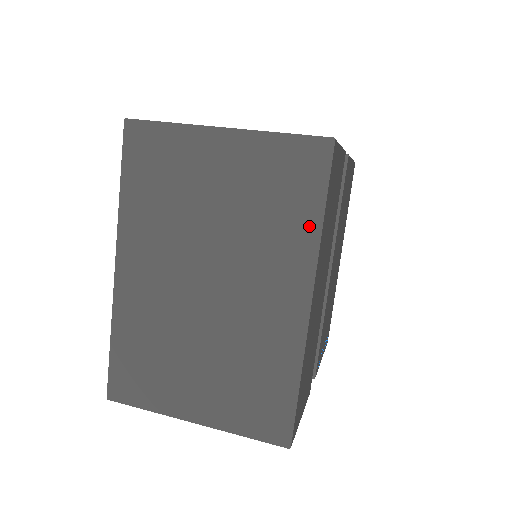
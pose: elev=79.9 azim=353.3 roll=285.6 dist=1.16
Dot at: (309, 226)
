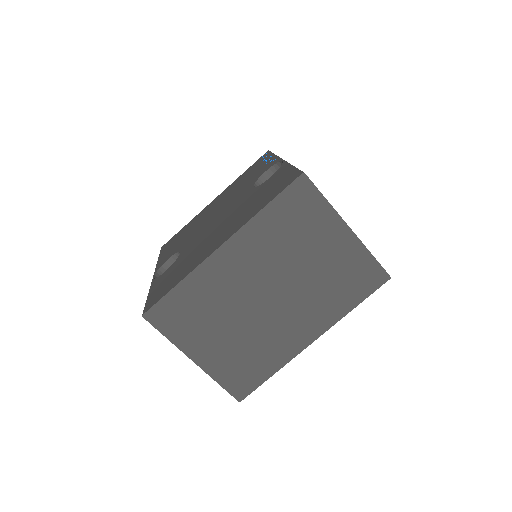
Dot at: (345, 307)
